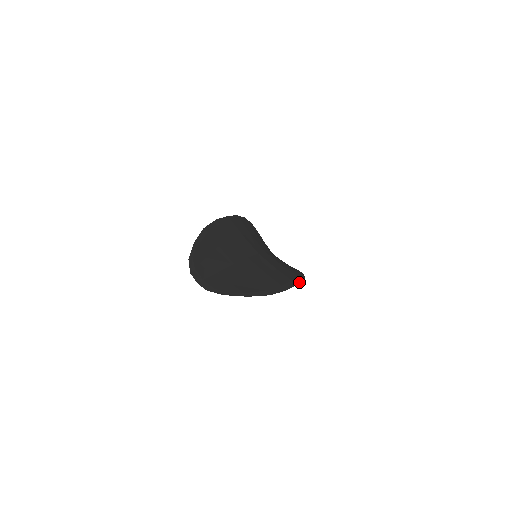
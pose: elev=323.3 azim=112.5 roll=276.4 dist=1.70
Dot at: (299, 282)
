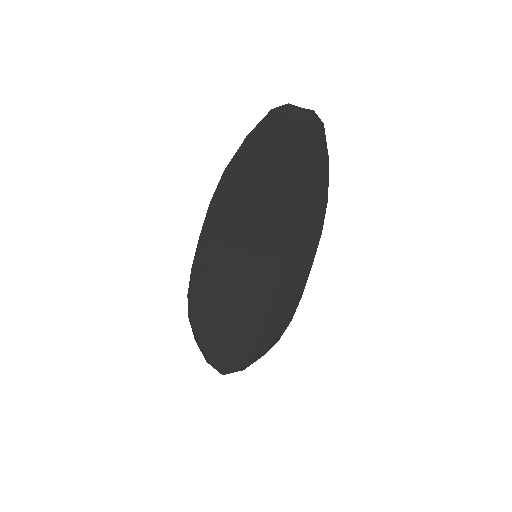
Dot at: (306, 279)
